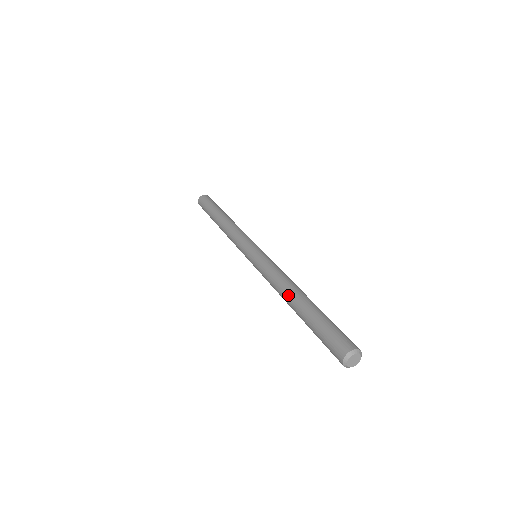
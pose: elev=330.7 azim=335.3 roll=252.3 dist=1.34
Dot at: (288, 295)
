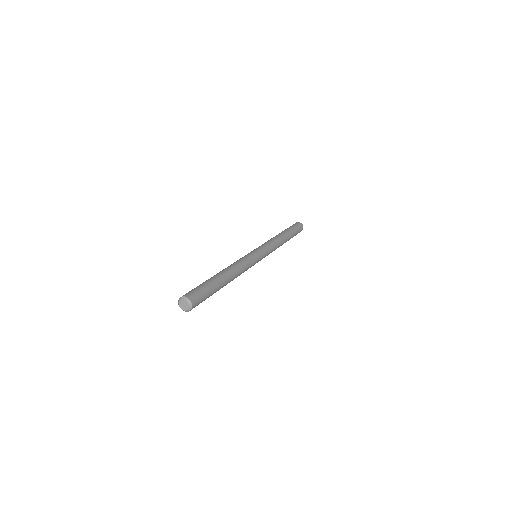
Dot at: occluded
